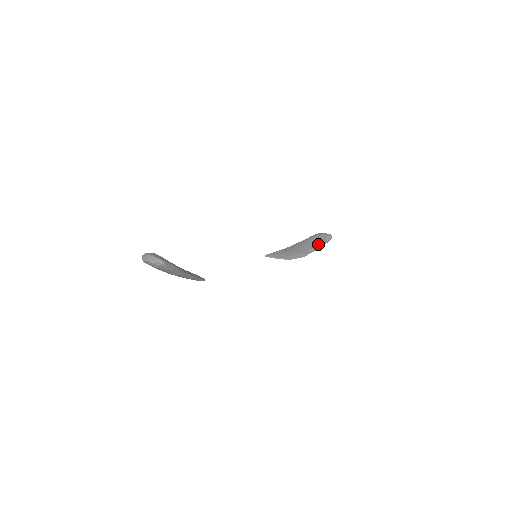
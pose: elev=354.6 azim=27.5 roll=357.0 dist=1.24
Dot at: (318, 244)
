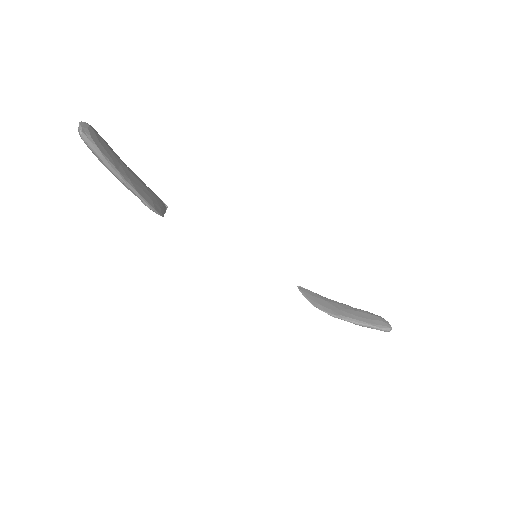
Dot at: (364, 321)
